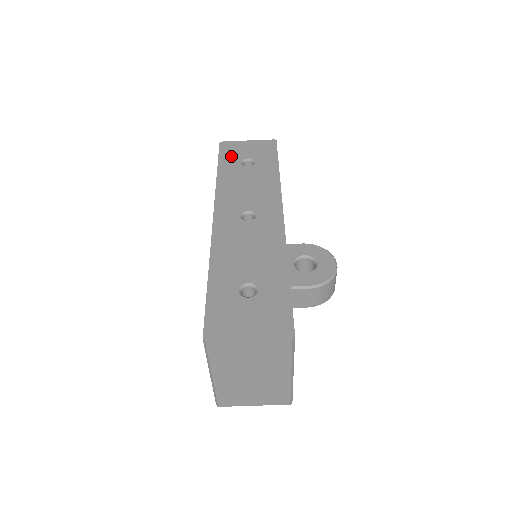
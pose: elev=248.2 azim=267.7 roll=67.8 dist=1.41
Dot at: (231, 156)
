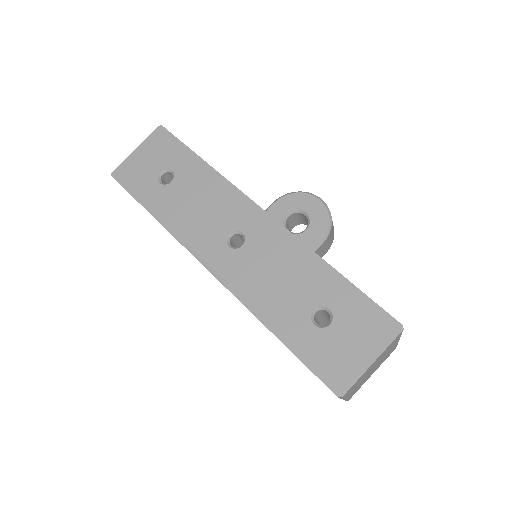
Dot at: (142, 183)
